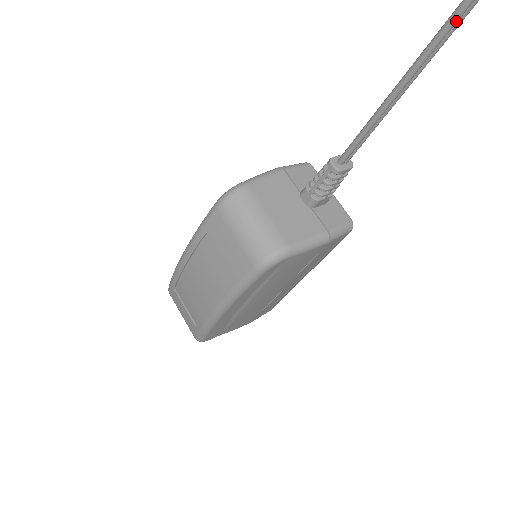
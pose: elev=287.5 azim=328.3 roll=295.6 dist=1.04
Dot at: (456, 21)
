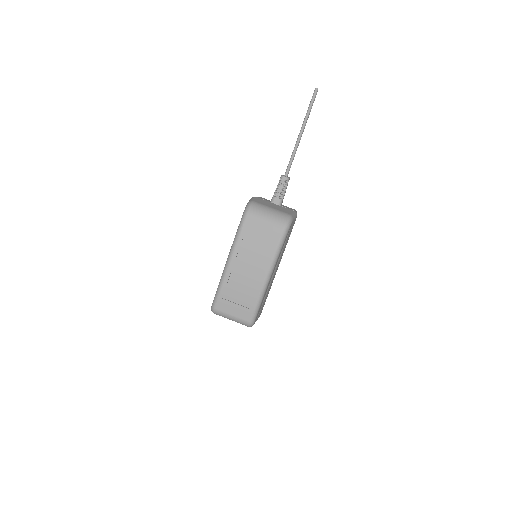
Dot at: occluded
